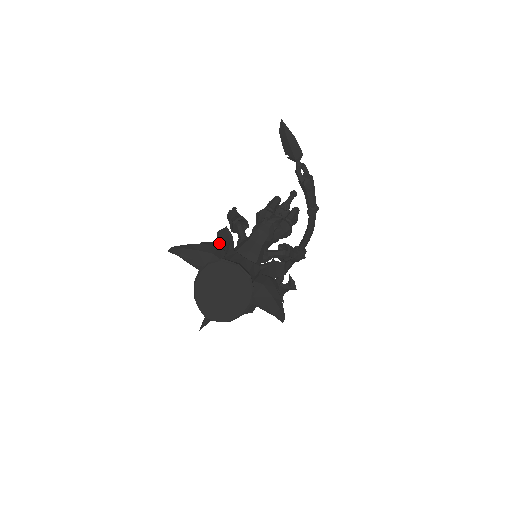
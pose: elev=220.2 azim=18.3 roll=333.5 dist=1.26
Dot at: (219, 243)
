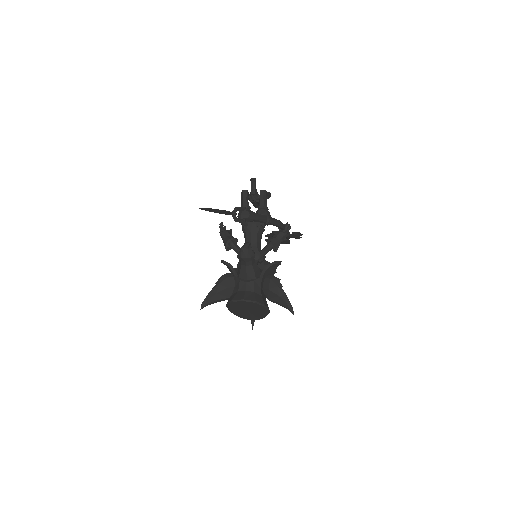
Dot at: (227, 267)
